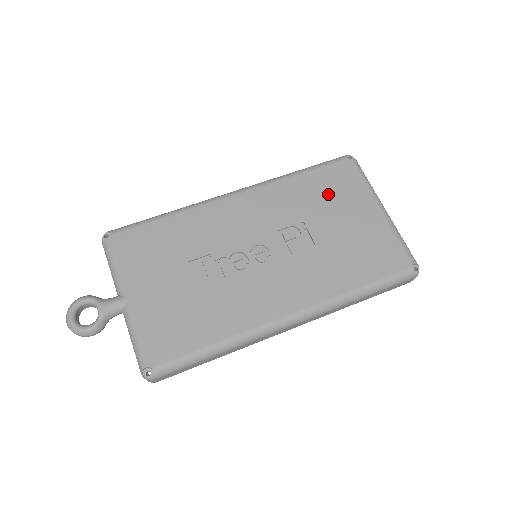
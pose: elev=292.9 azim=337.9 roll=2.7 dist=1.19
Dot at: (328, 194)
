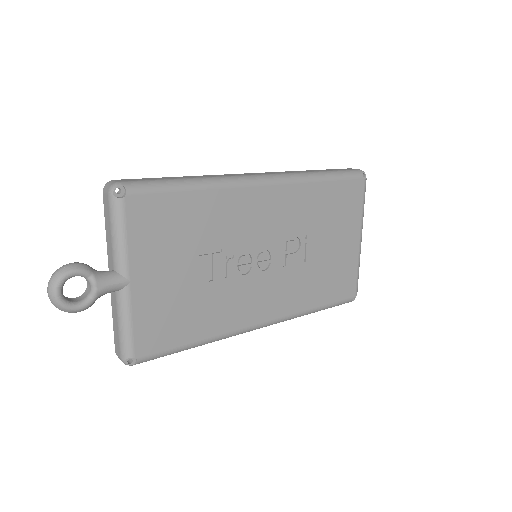
Dot at: (335, 212)
